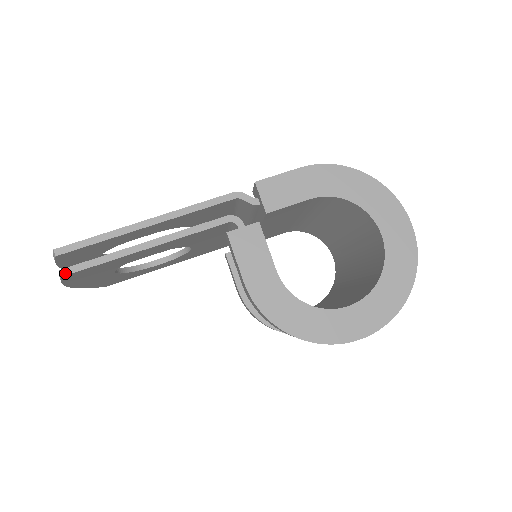
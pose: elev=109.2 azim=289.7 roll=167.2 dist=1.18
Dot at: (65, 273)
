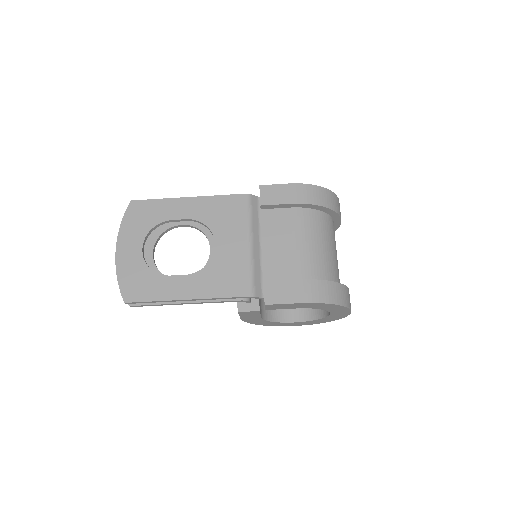
Dot at: occluded
